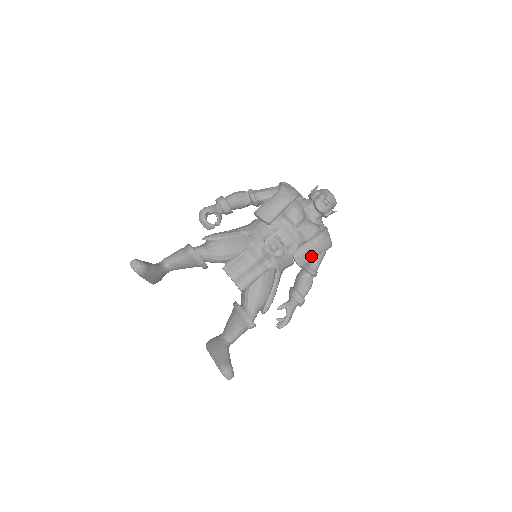
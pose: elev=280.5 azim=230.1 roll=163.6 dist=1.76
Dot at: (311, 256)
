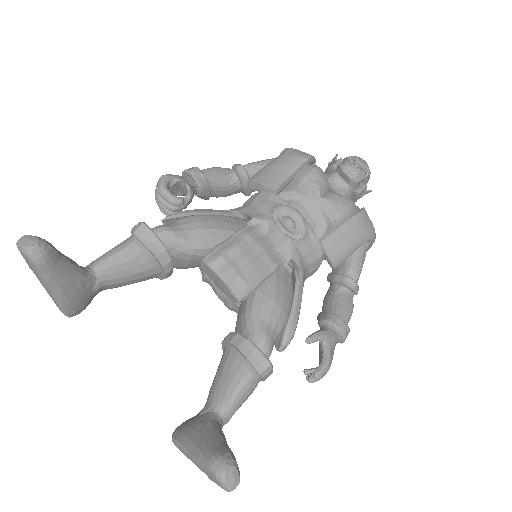
Dot at: (349, 246)
